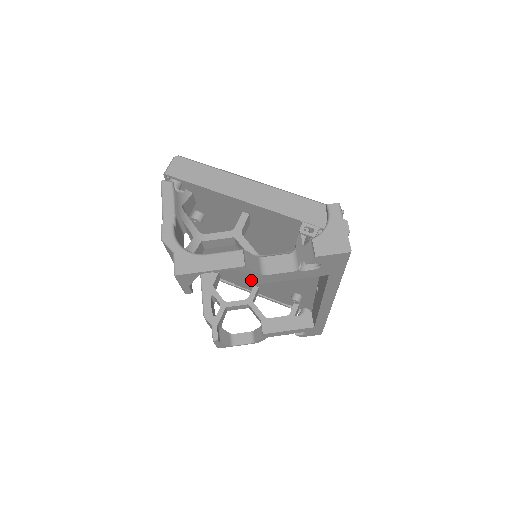
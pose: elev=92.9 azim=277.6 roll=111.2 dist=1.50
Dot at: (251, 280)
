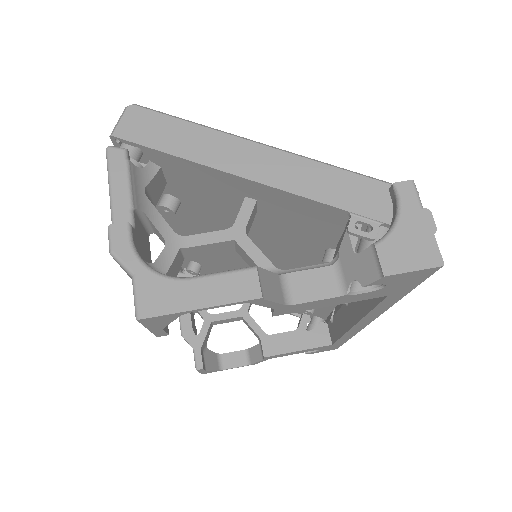
Dot at: occluded
